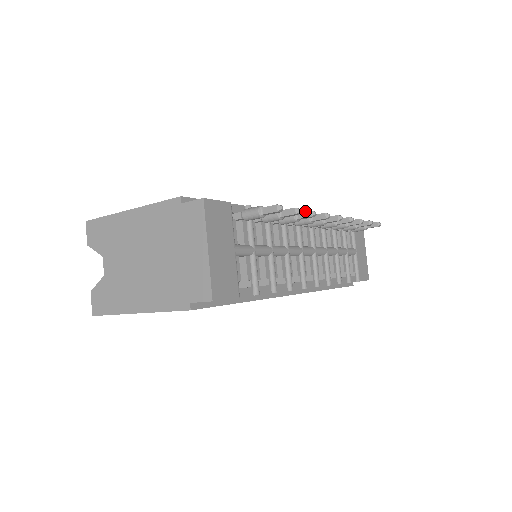
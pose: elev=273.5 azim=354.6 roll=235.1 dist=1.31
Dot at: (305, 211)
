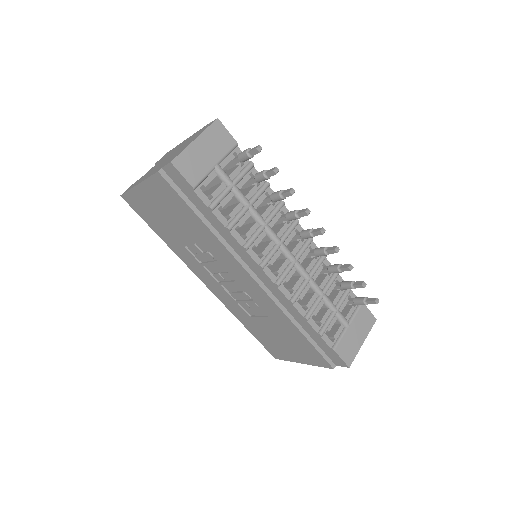
Dot at: (289, 189)
